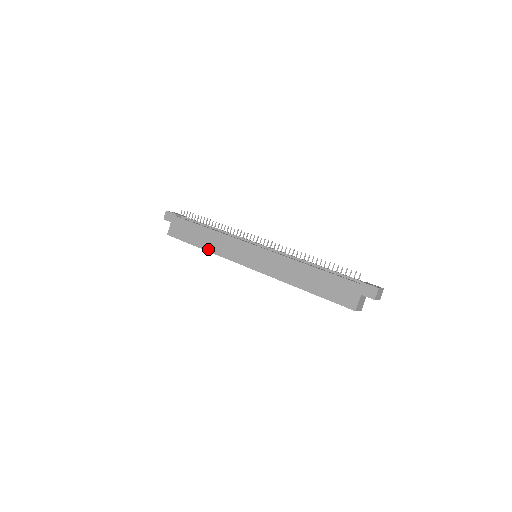
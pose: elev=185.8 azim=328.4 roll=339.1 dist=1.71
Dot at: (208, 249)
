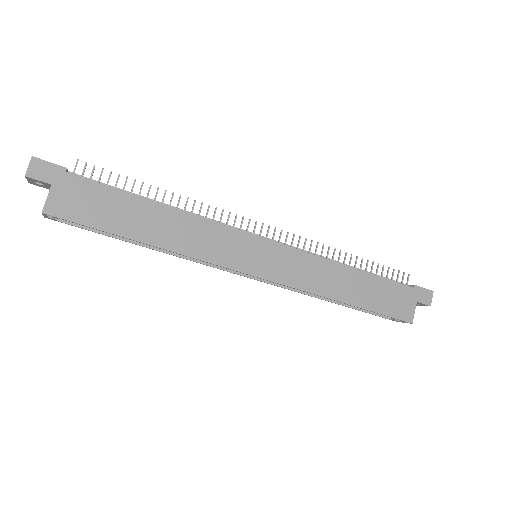
Dot at: (165, 245)
